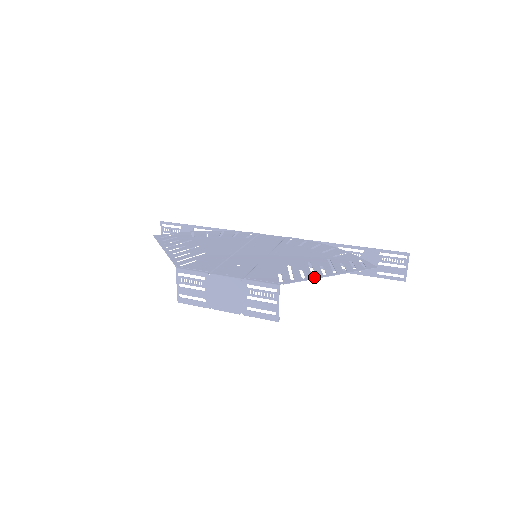
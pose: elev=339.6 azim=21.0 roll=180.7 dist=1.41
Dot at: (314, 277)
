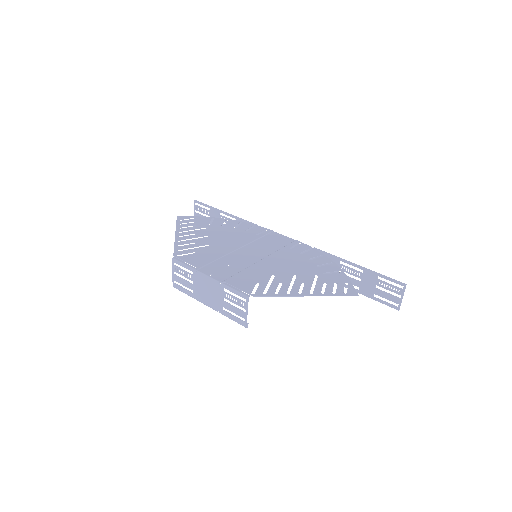
Dot at: (287, 294)
